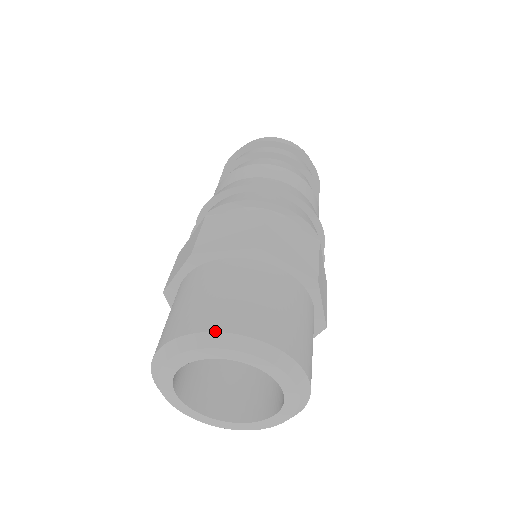
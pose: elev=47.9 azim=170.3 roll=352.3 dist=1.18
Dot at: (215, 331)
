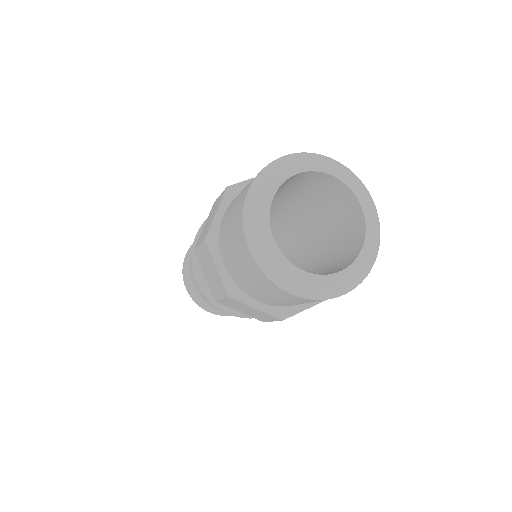
Dot at: (250, 185)
